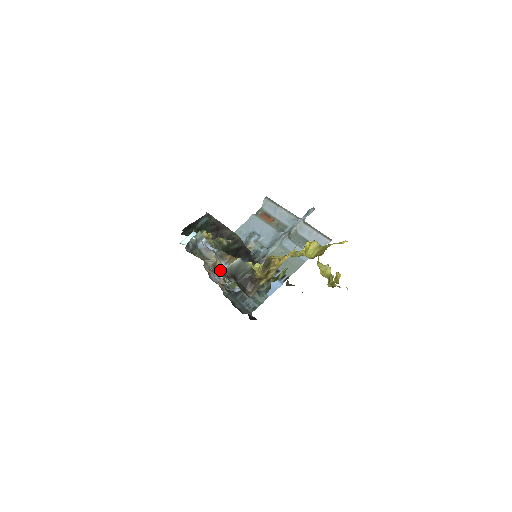
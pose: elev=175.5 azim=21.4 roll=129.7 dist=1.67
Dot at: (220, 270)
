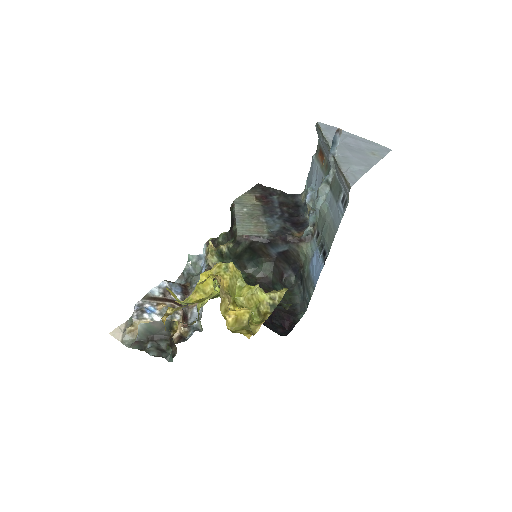
Dot at: occluded
